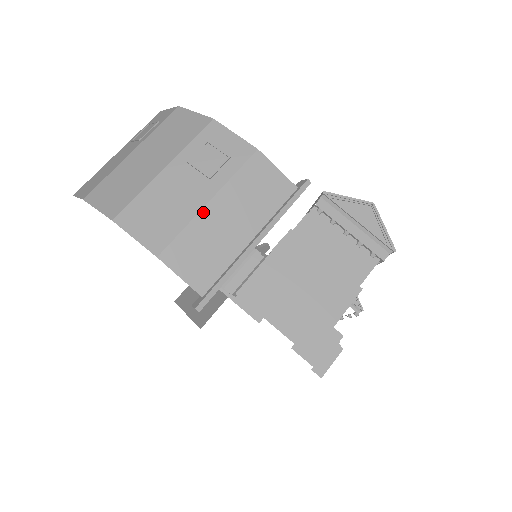
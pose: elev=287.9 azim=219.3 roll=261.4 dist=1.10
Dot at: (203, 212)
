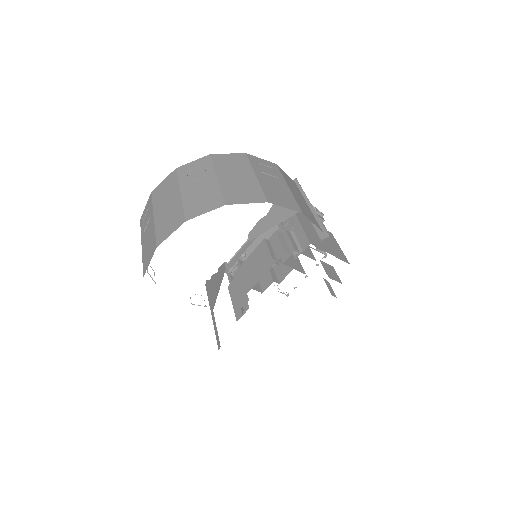
Dot at: (292, 192)
